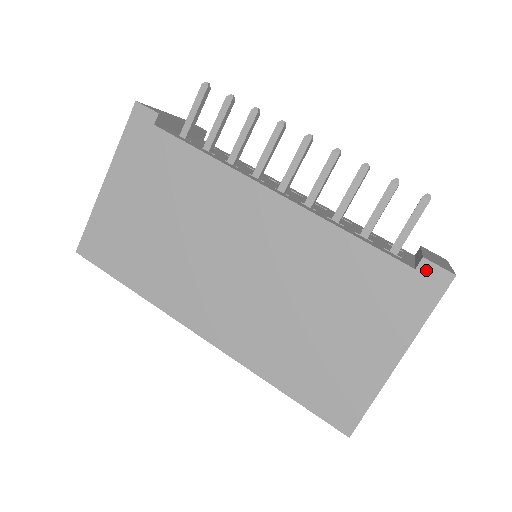
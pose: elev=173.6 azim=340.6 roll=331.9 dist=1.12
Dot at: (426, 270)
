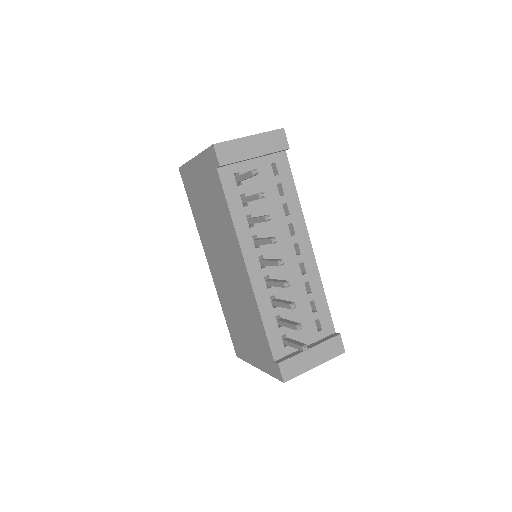
Dot at: (277, 367)
